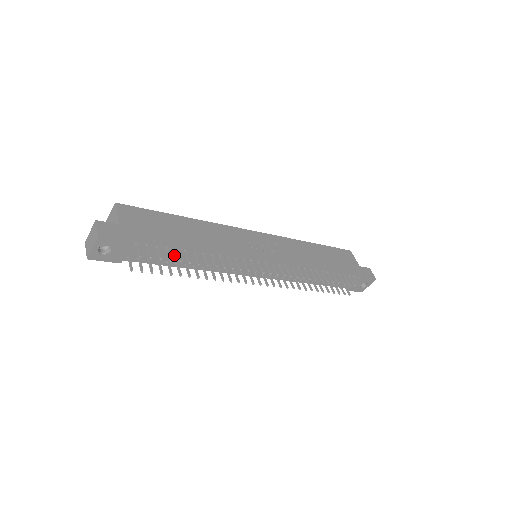
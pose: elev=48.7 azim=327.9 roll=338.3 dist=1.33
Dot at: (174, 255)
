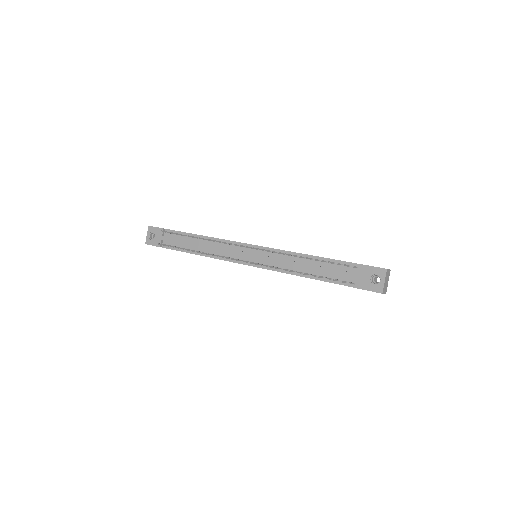
Dot at: (187, 241)
